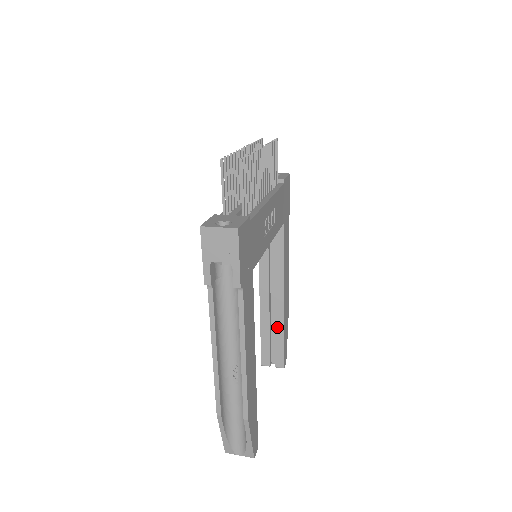
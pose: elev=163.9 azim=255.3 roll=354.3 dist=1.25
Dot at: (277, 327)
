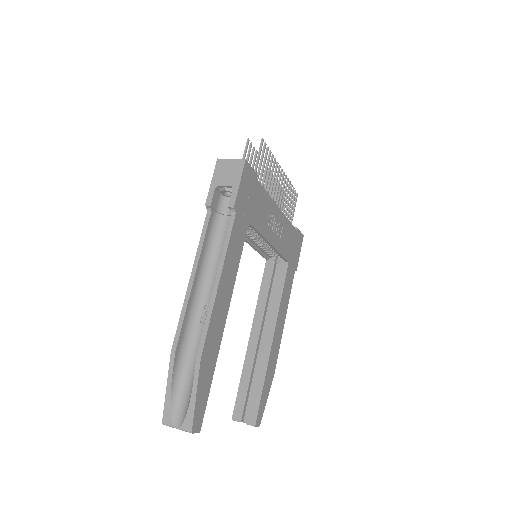
Dot at: (259, 371)
